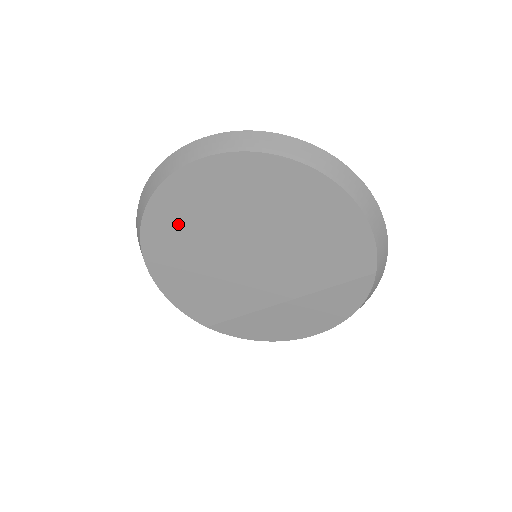
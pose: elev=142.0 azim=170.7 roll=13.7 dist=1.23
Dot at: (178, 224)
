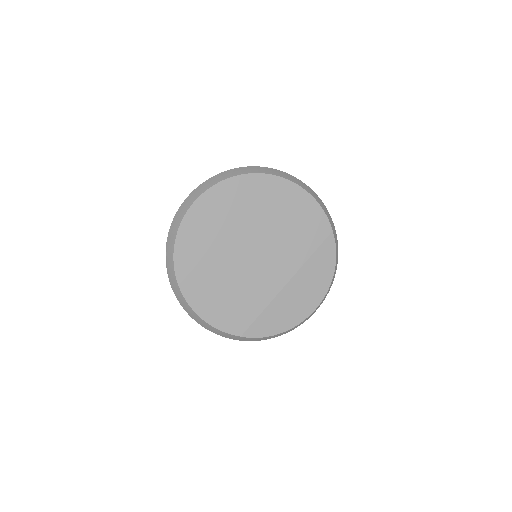
Dot at: (199, 248)
